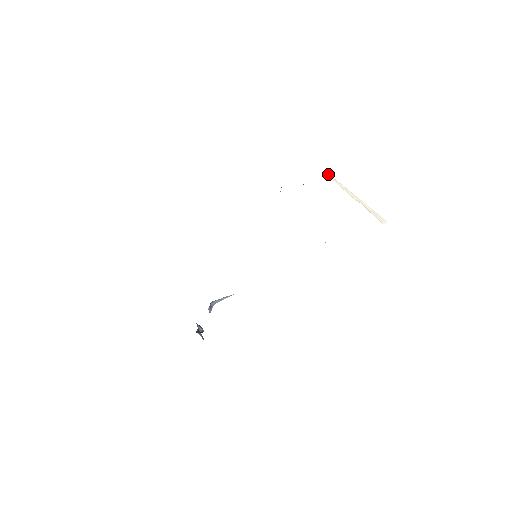
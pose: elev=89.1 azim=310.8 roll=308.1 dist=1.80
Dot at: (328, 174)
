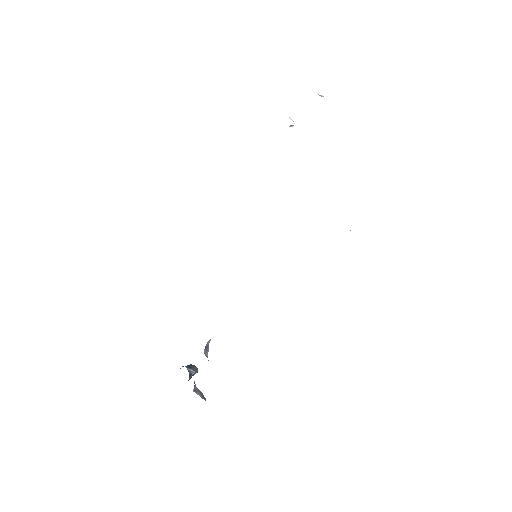
Dot at: (319, 95)
